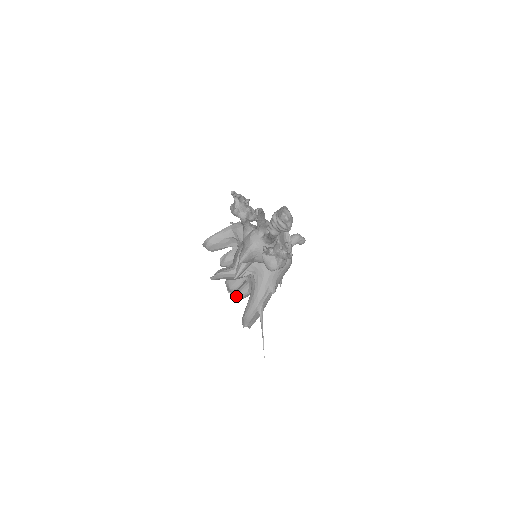
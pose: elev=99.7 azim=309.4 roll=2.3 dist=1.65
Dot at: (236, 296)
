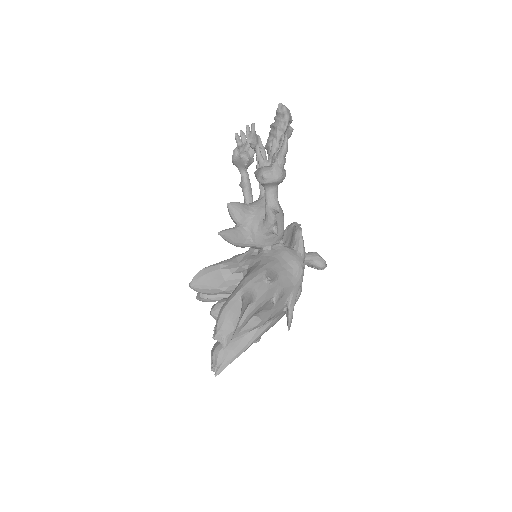
Dot at: occluded
